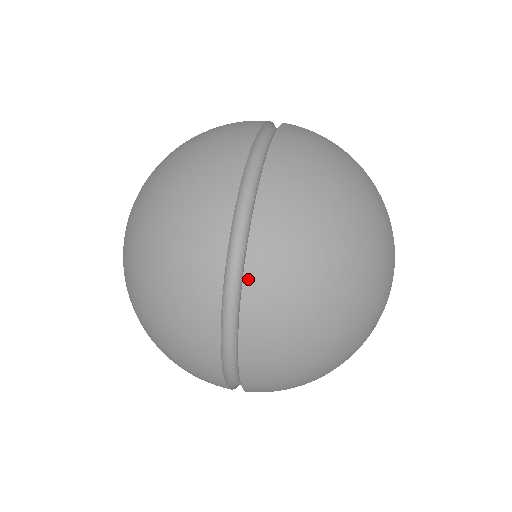
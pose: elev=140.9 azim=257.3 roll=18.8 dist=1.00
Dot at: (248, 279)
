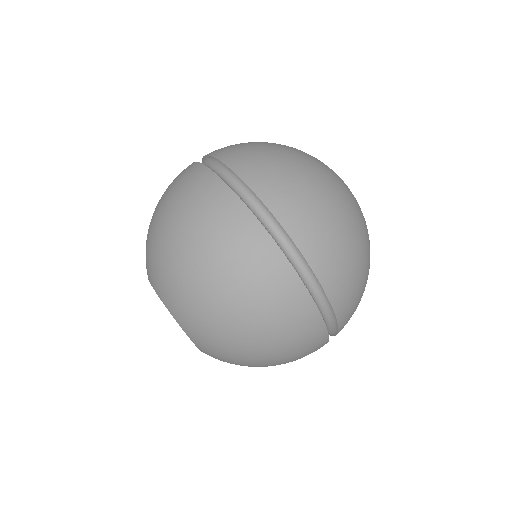
Dot at: (341, 327)
